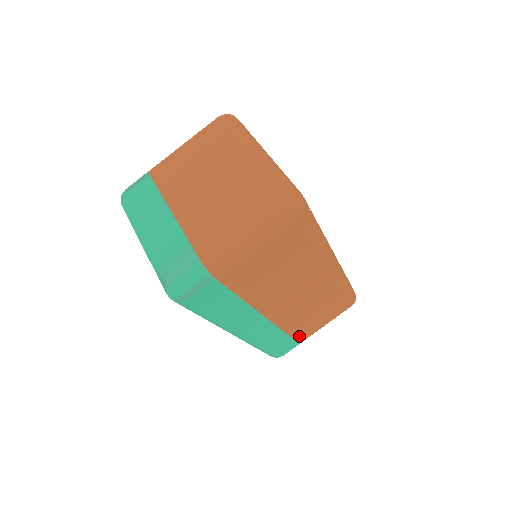
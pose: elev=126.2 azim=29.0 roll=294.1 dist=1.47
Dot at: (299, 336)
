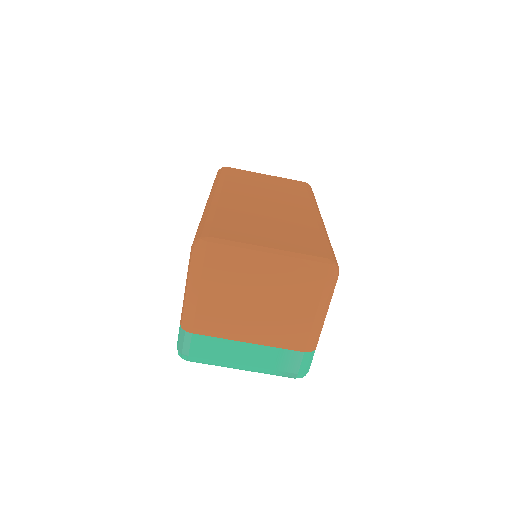
Dot at: occluded
